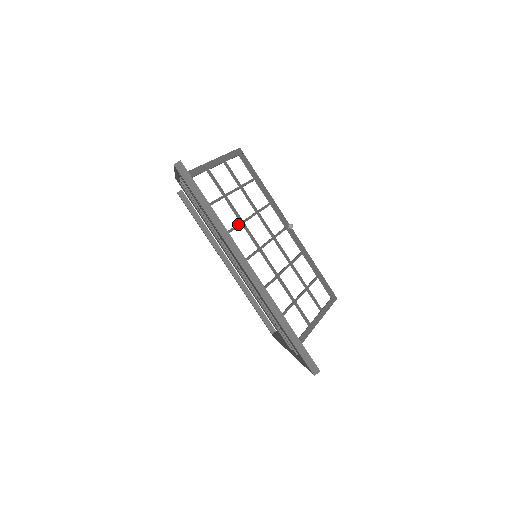
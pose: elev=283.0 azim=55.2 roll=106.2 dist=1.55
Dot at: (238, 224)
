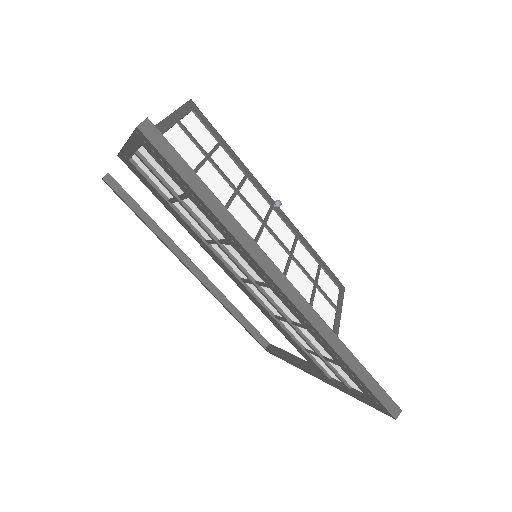
Dot at: occluded
